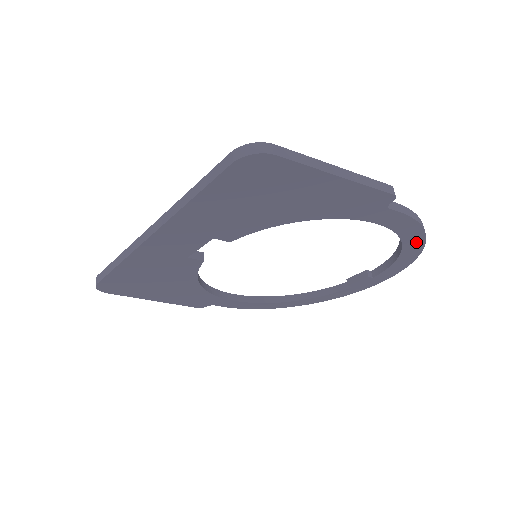
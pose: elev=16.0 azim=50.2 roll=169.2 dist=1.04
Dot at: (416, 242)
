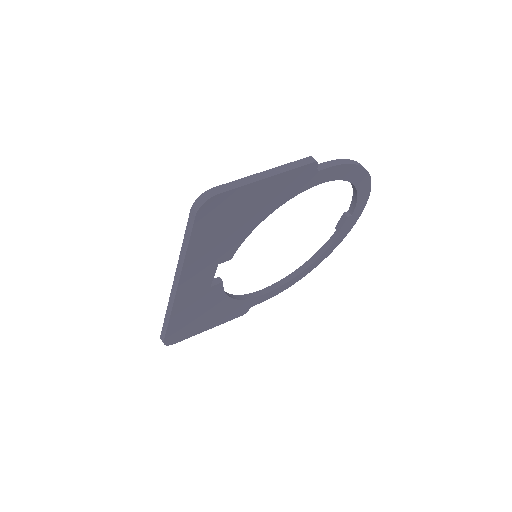
Dot at: (360, 175)
